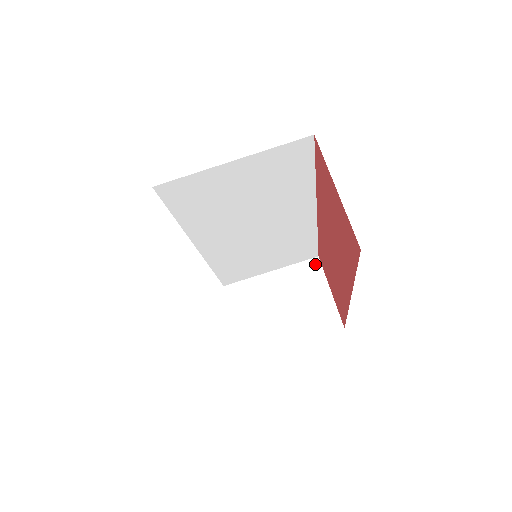
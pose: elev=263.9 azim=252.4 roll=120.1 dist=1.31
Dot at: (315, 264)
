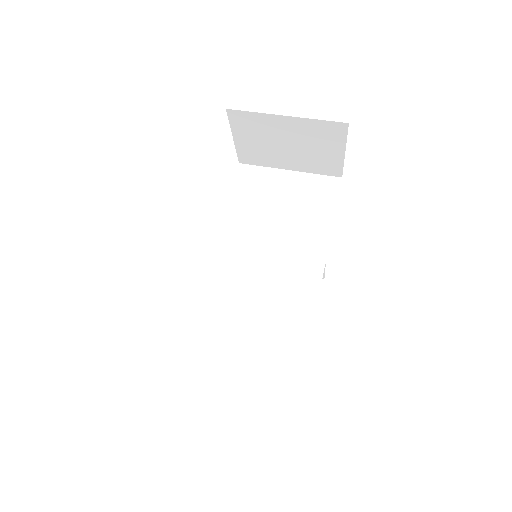
Dot at: occluded
